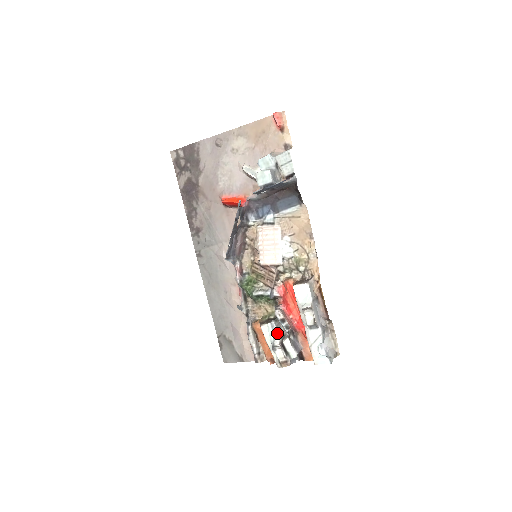
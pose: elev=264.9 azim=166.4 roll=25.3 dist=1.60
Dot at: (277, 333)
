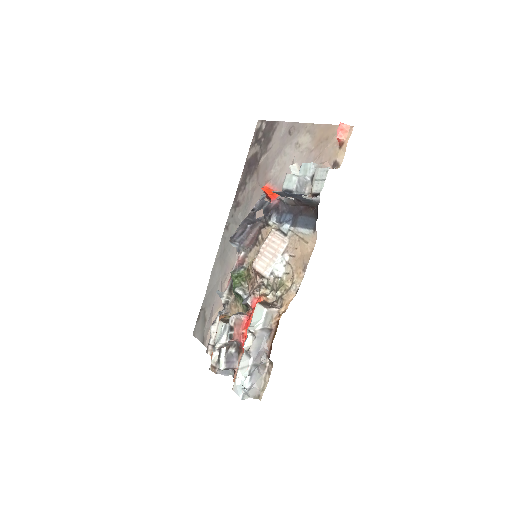
Dot at: (225, 337)
